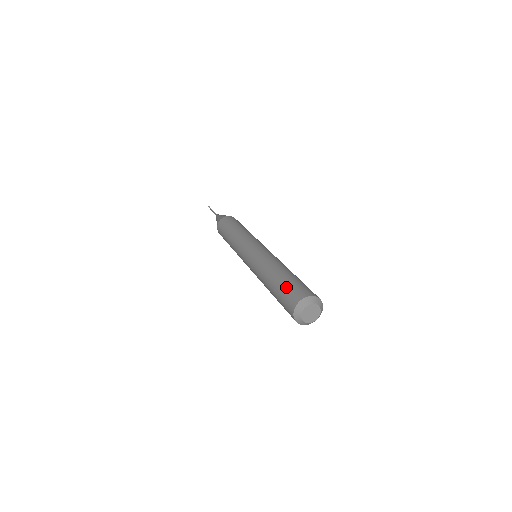
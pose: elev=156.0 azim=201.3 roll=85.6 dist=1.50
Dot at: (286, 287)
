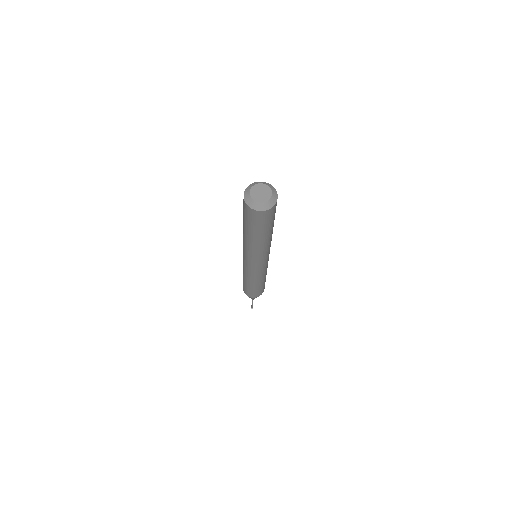
Dot at: occluded
